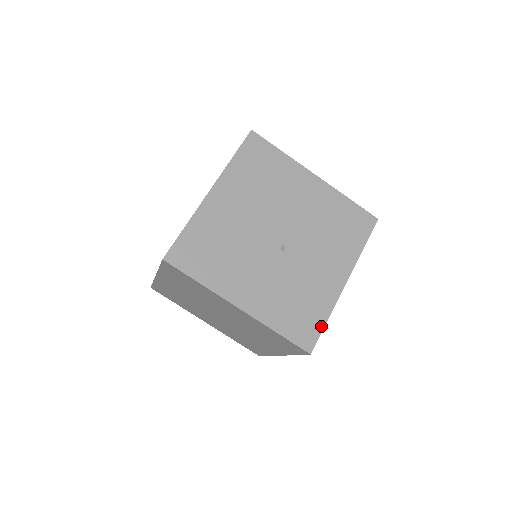
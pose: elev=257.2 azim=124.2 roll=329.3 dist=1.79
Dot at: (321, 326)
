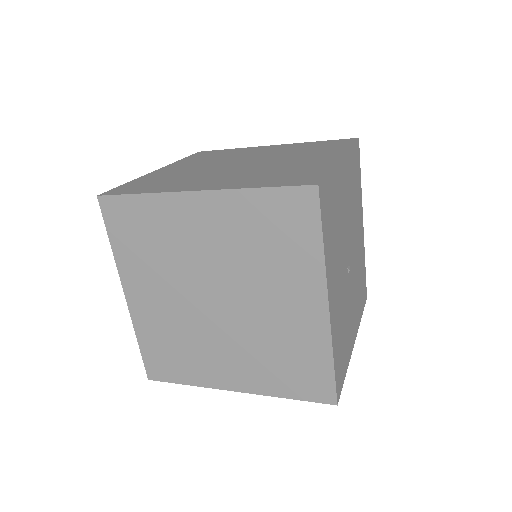
Dot at: (344, 376)
